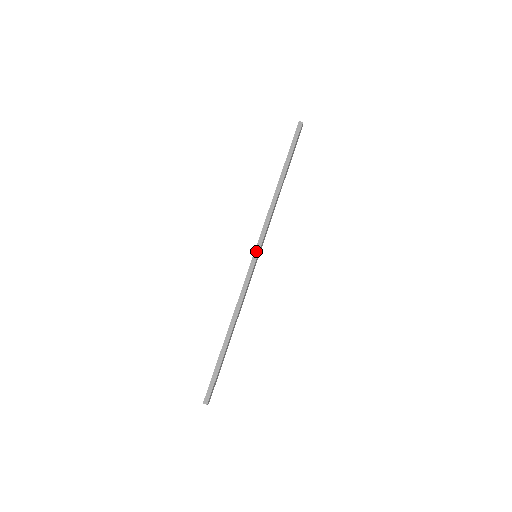
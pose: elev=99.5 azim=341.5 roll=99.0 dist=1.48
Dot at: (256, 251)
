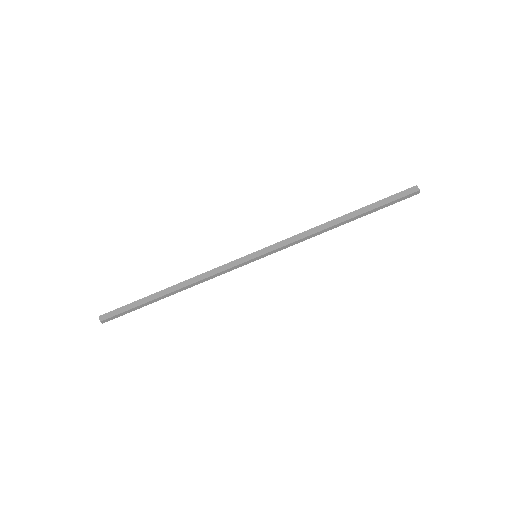
Dot at: (261, 256)
